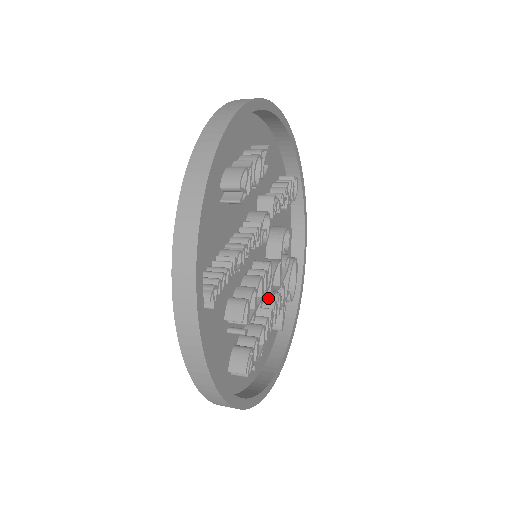
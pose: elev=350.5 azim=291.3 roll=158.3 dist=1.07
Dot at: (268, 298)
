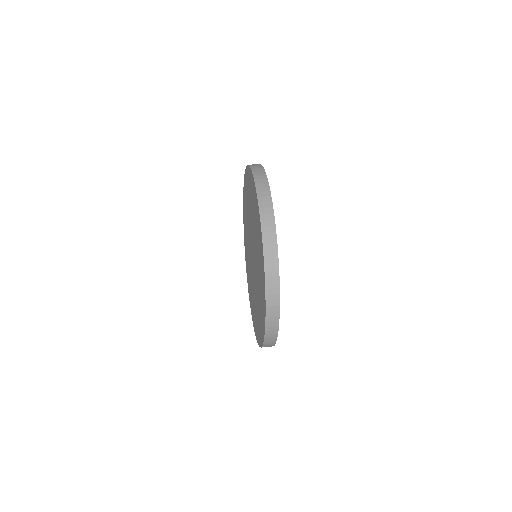
Dot at: occluded
